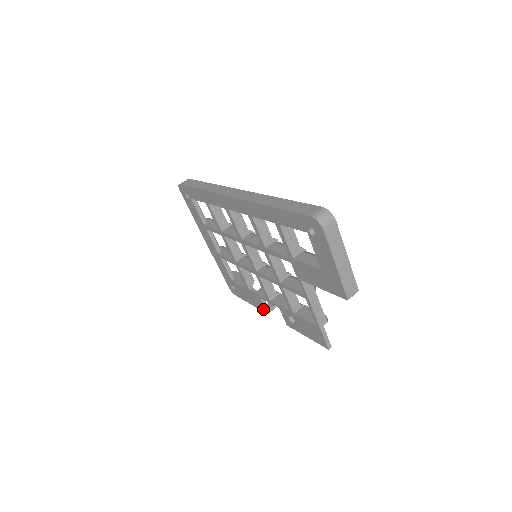
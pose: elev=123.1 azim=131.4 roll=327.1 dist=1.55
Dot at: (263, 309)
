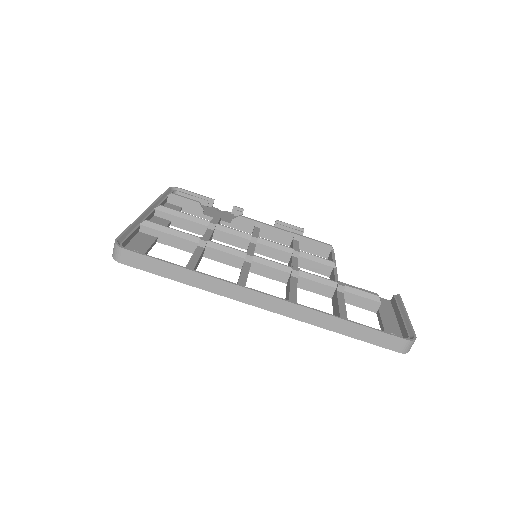
Dot at: occluded
